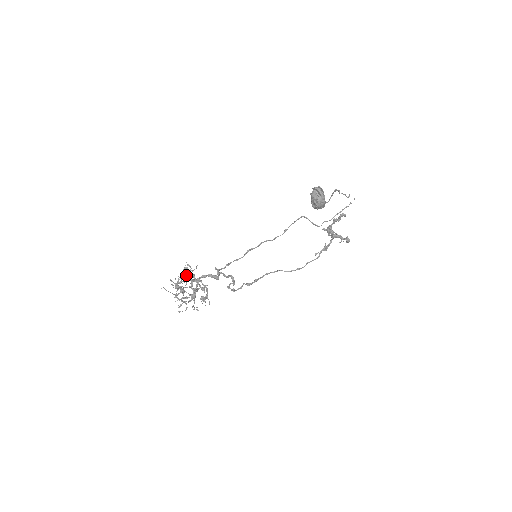
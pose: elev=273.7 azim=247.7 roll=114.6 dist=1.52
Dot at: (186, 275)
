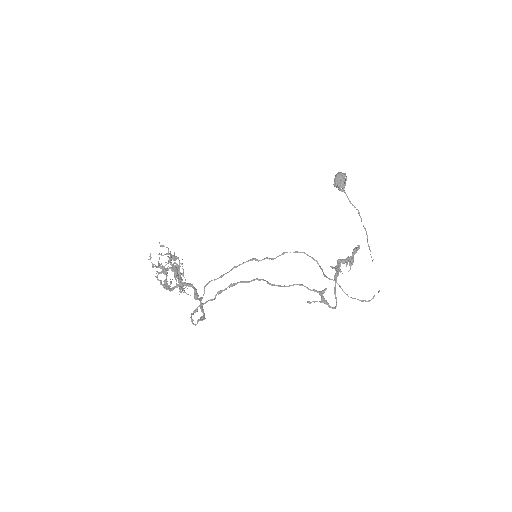
Dot at: occluded
